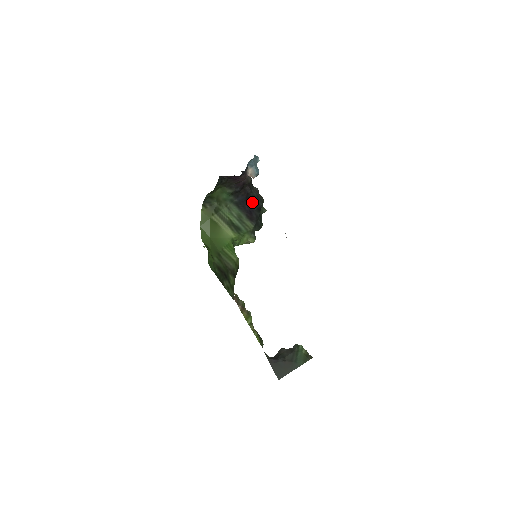
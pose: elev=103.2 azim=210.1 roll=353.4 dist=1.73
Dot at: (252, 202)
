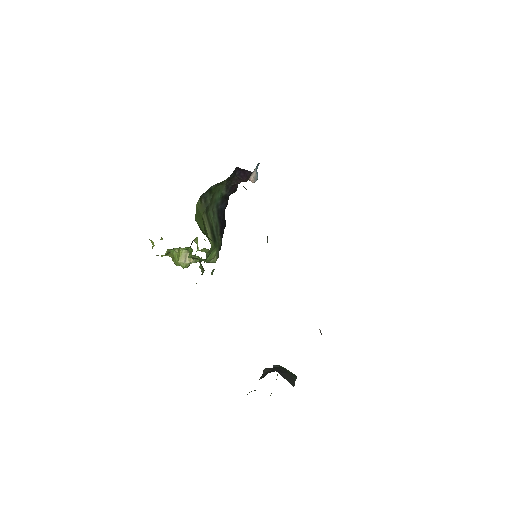
Dot at: (223, 217)
